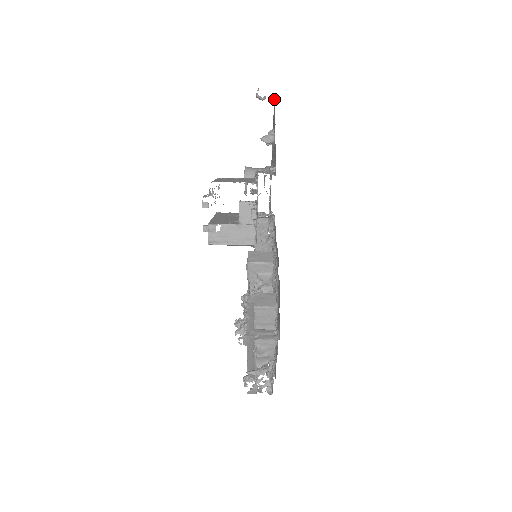
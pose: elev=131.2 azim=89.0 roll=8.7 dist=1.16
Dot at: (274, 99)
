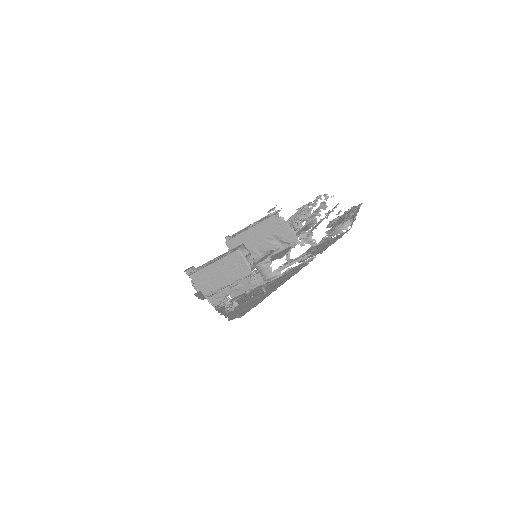
Dot at: occluded
